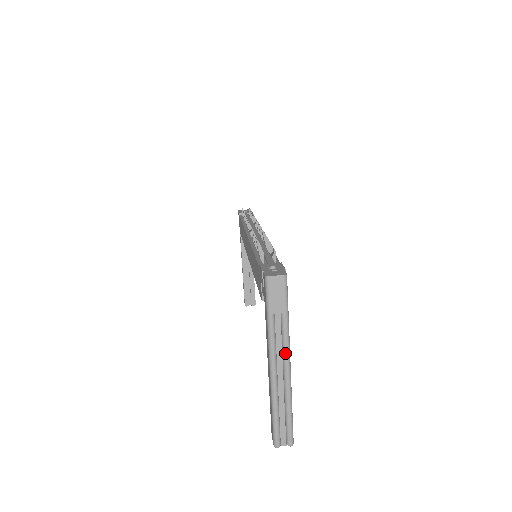
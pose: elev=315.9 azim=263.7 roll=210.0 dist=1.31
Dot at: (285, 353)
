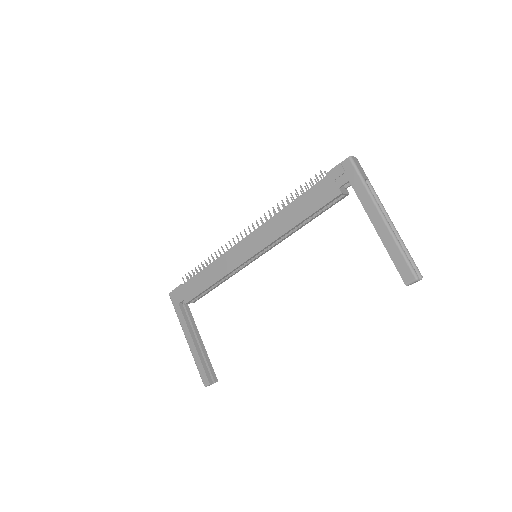
Dot at: (383, 206)
